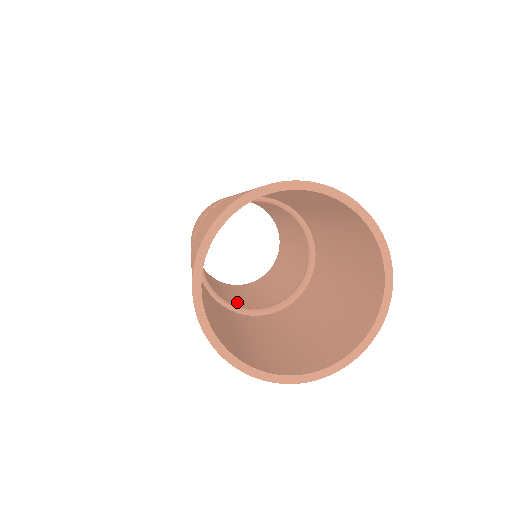
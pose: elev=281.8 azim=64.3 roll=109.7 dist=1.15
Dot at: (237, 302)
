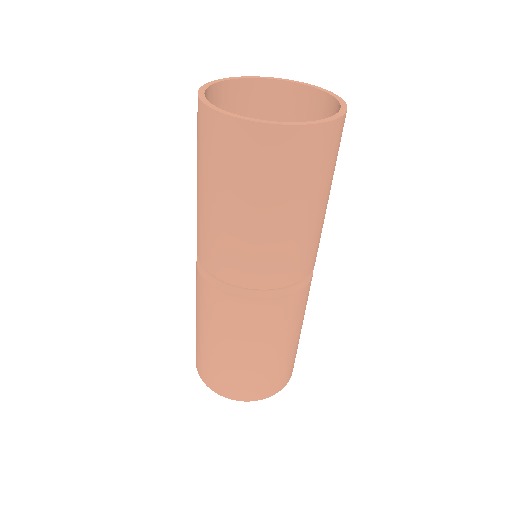
Dot at: occluded
